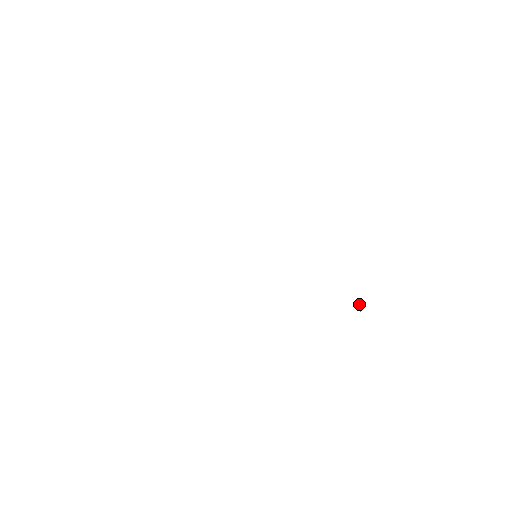
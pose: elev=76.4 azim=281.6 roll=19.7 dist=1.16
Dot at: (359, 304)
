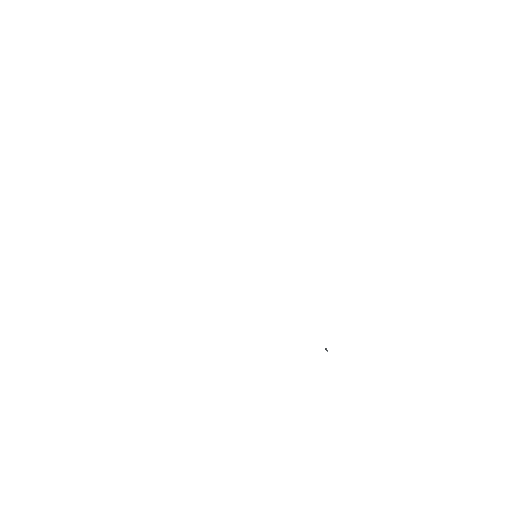
Dot at: occluded
